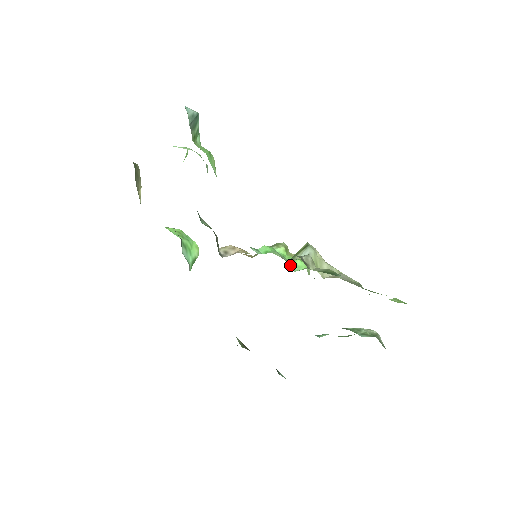
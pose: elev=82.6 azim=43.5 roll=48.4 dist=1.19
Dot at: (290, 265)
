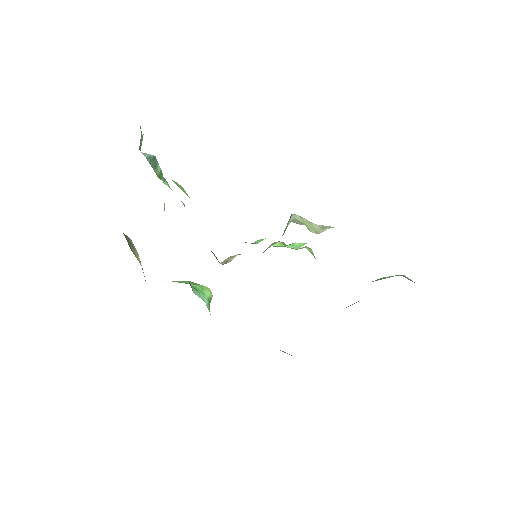
Dot at: occluded
